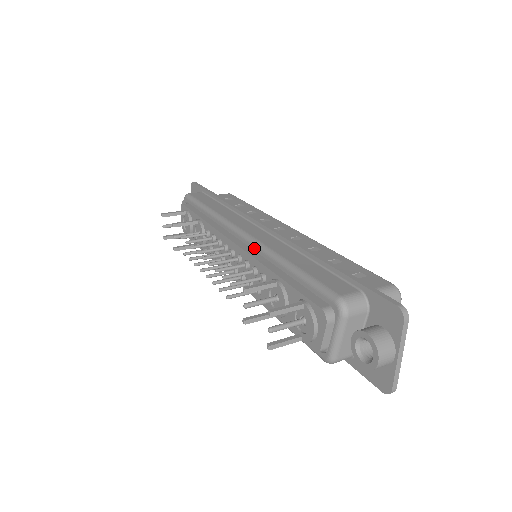
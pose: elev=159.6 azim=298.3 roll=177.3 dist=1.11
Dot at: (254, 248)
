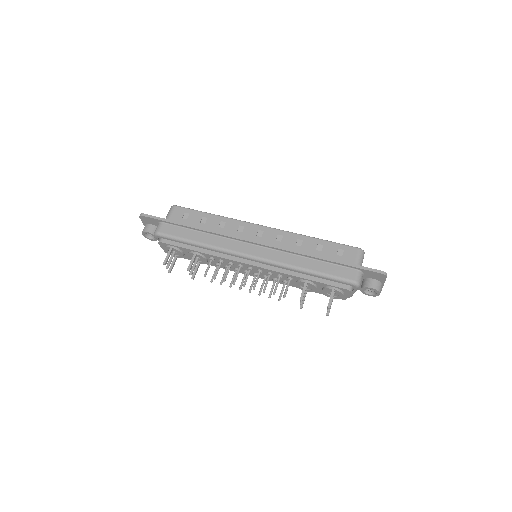
Dot at: (271, 265)
